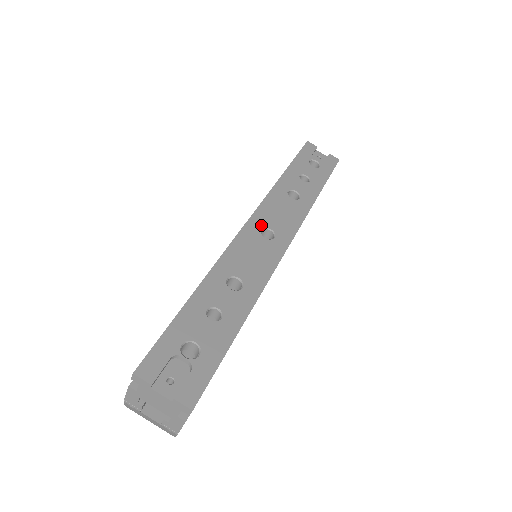
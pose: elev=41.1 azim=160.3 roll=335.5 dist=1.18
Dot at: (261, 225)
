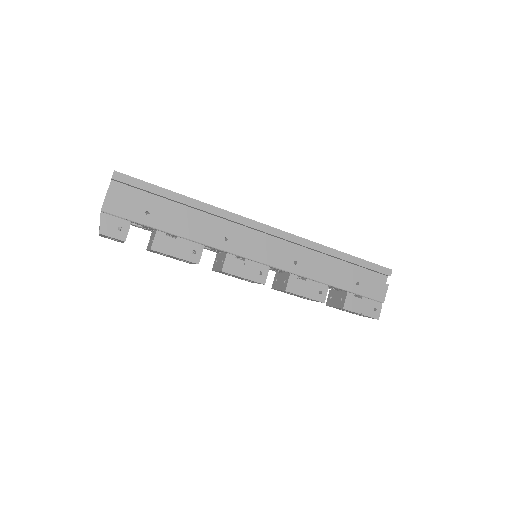
Dot at: occluded
